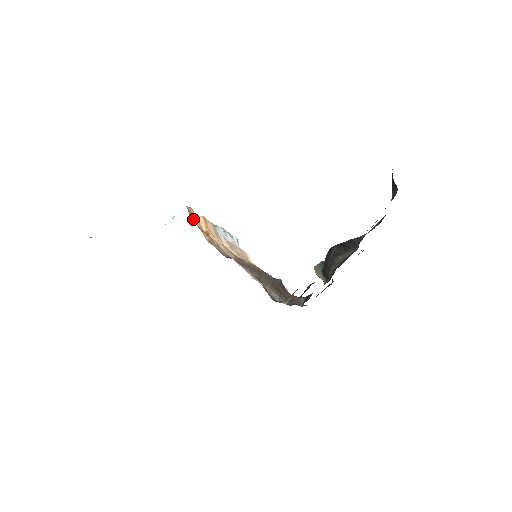
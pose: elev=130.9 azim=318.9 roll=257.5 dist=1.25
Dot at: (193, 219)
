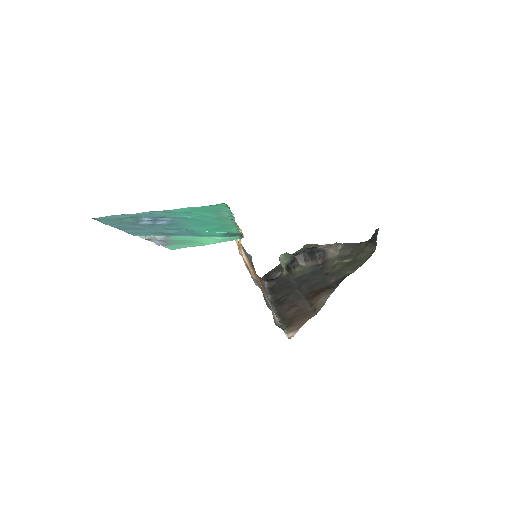
Dot at: occluded
